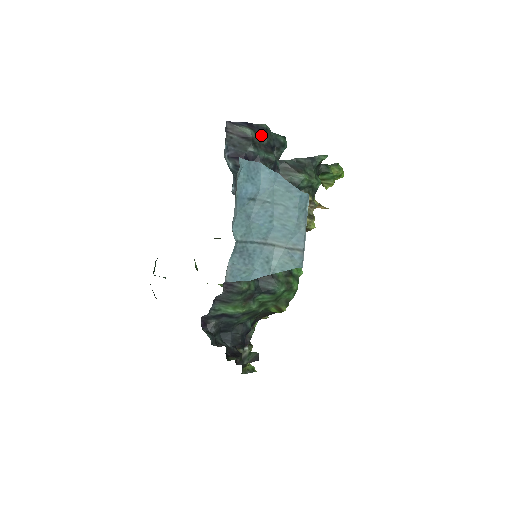
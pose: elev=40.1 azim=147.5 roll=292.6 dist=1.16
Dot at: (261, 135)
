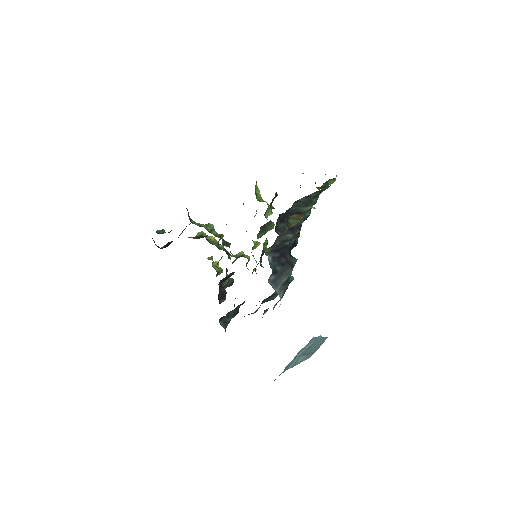
Dot at: occluded
